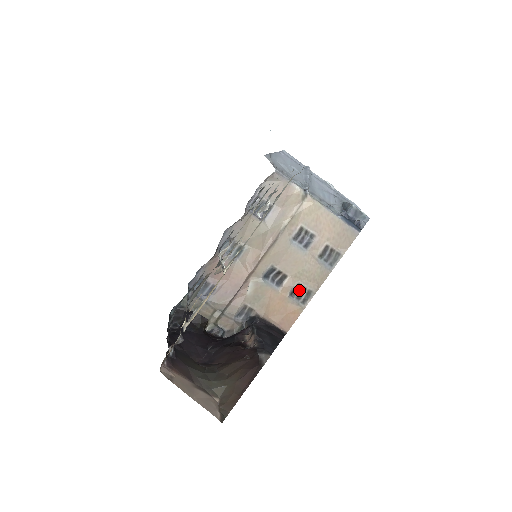
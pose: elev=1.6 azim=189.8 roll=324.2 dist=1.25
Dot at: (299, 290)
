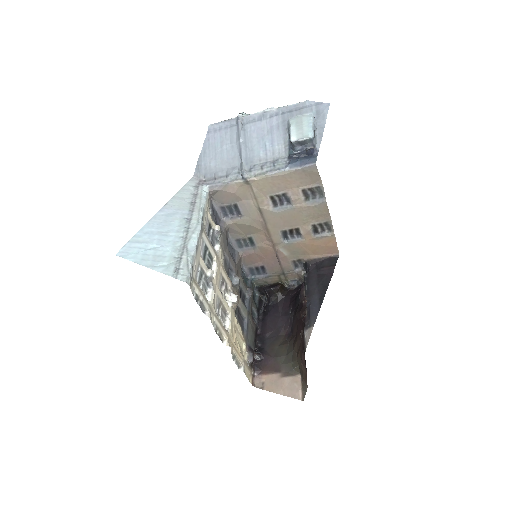
Dot at: (317, 227)
